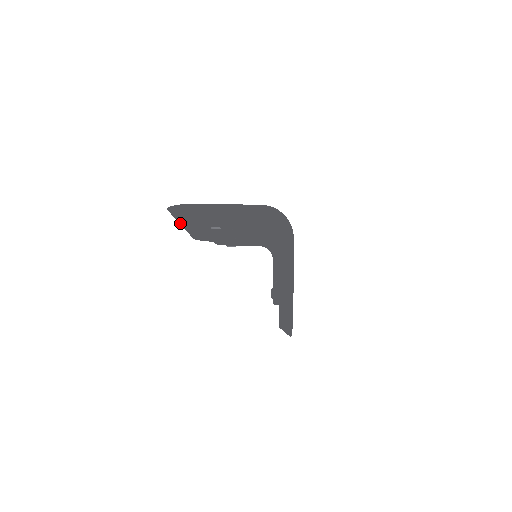
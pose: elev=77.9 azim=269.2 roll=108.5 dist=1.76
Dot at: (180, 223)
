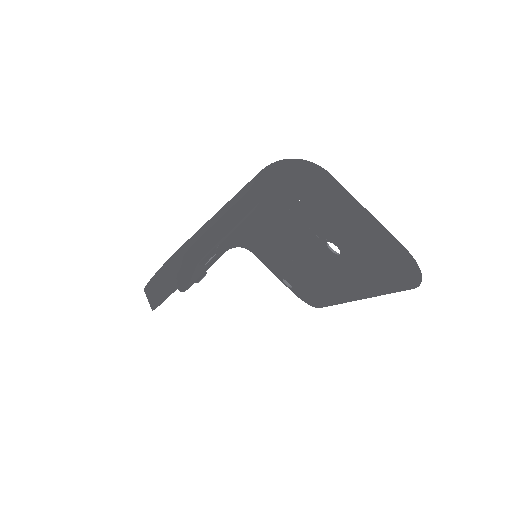
Dot at: (148, 300)
